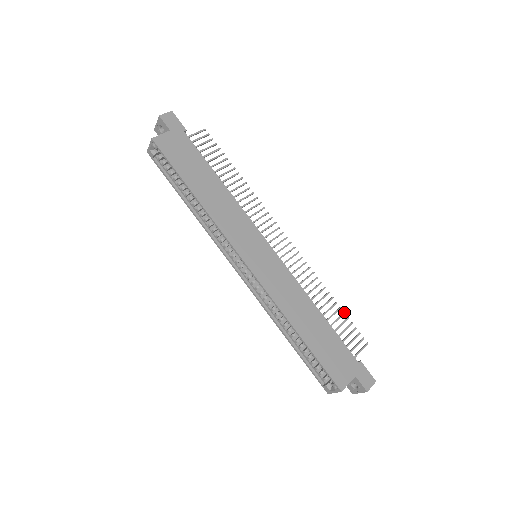
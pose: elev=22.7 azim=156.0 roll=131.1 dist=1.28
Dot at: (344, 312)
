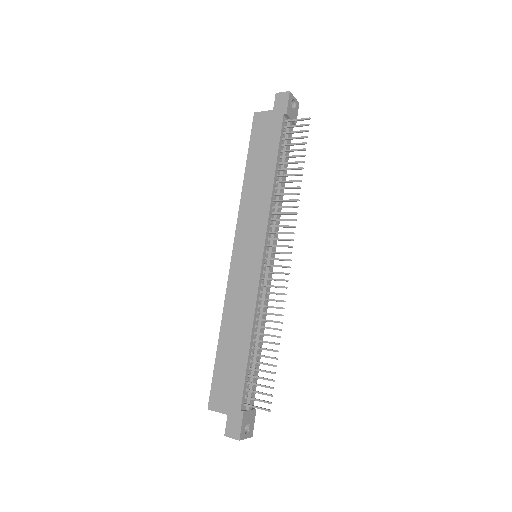
Dot at: (276, 365)
